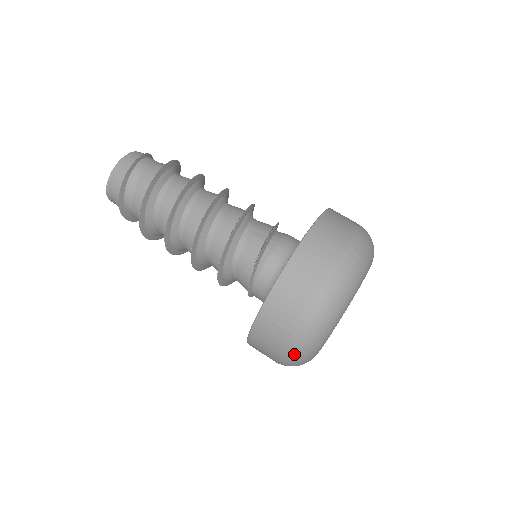
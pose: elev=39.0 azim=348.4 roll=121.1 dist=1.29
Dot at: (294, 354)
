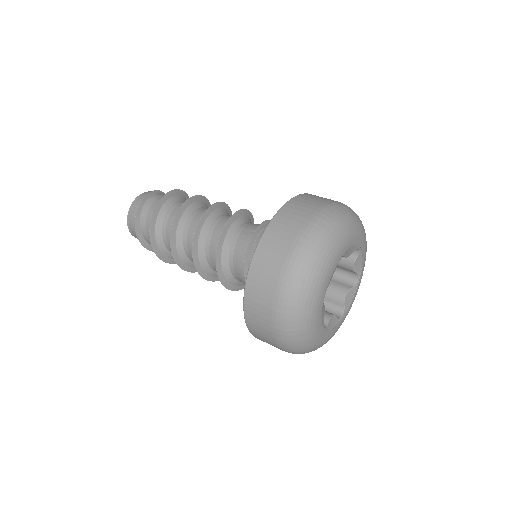
Dot at: (286, 333)
